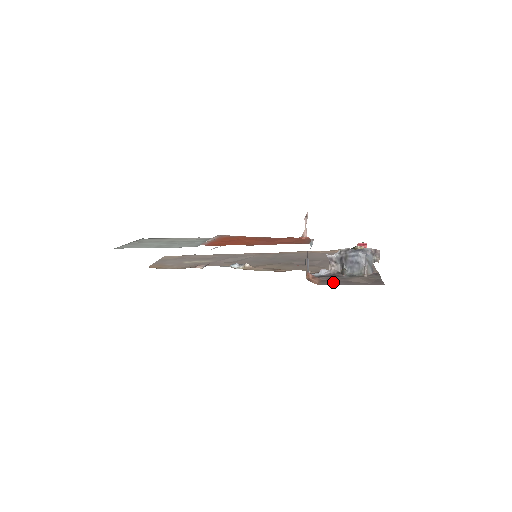
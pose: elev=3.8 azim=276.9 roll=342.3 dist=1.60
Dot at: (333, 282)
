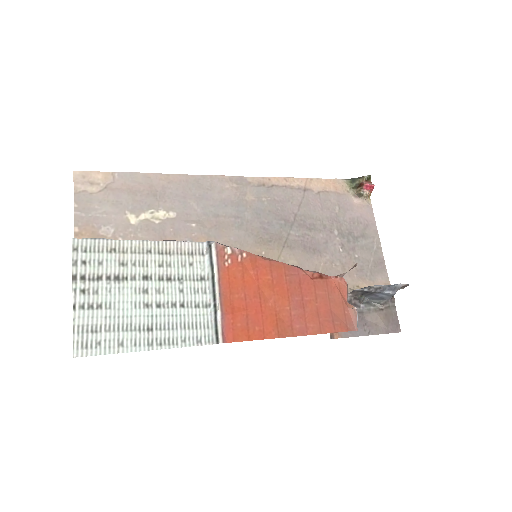
Dot at: occluded
